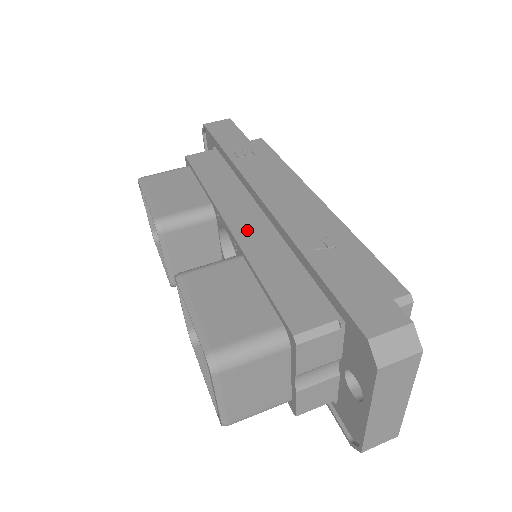
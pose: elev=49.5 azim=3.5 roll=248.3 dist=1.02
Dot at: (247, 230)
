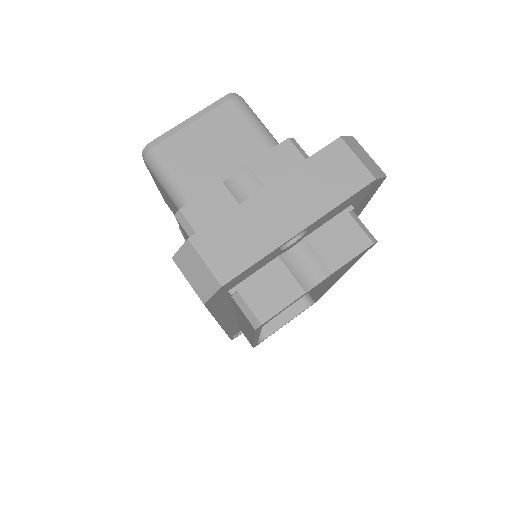
Dot at: occluded
